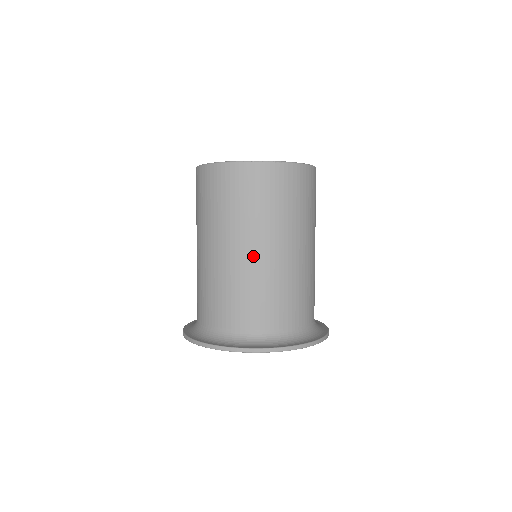
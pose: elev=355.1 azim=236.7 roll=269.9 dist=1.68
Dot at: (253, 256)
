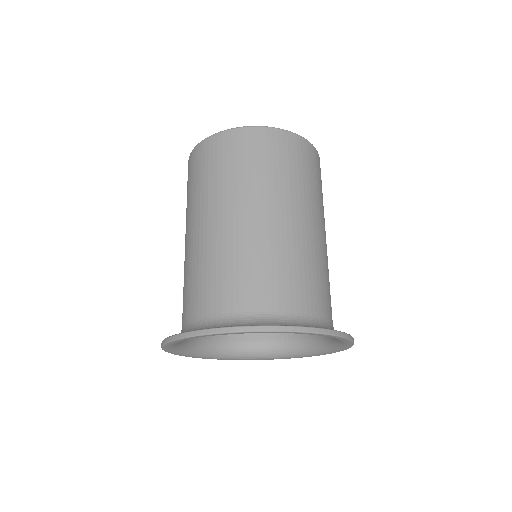
Dot at: (220, 225)
